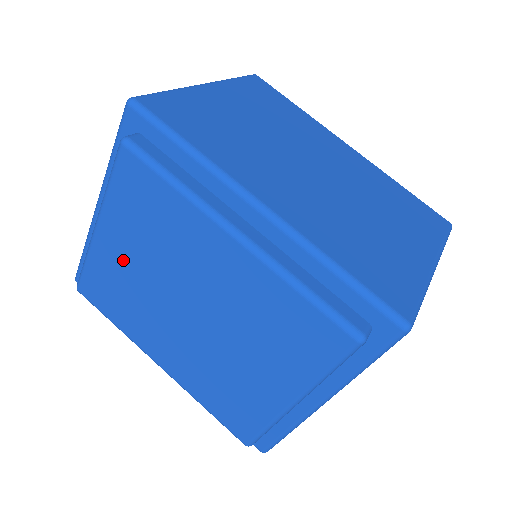
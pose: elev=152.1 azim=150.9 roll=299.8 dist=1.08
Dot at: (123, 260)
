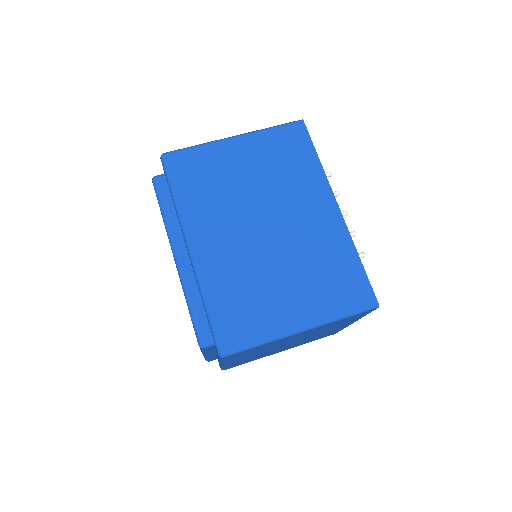
Dot at: occluded
